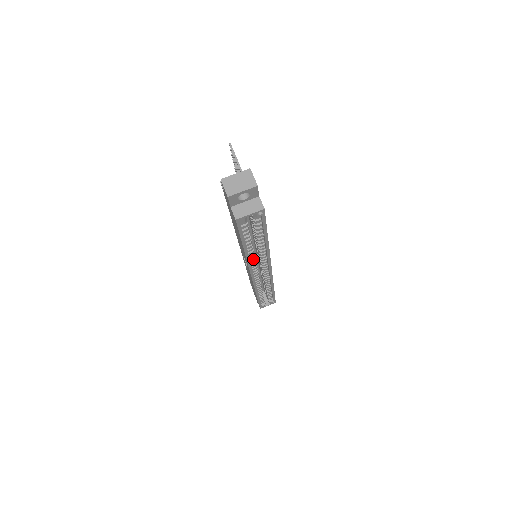
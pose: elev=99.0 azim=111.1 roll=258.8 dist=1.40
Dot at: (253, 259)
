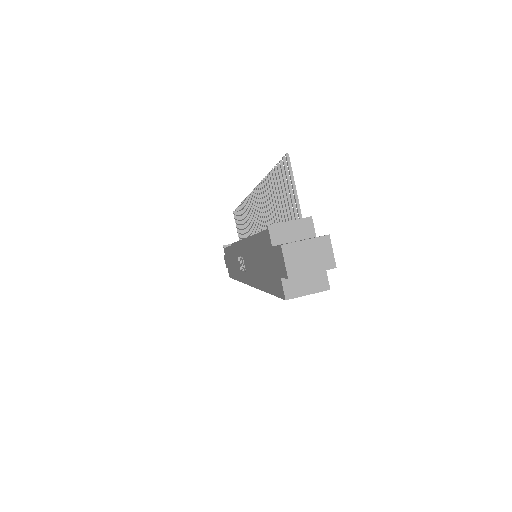
Dot at: occluded
